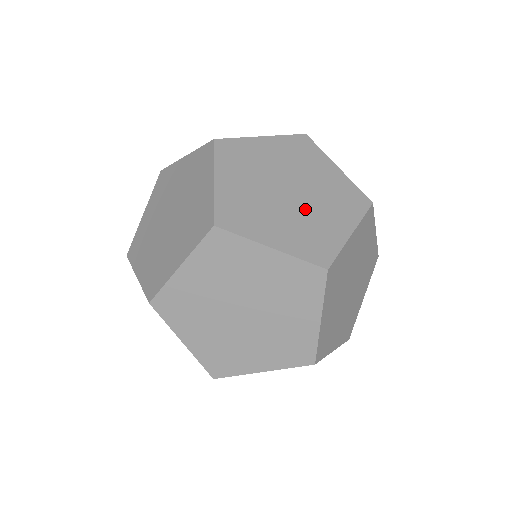
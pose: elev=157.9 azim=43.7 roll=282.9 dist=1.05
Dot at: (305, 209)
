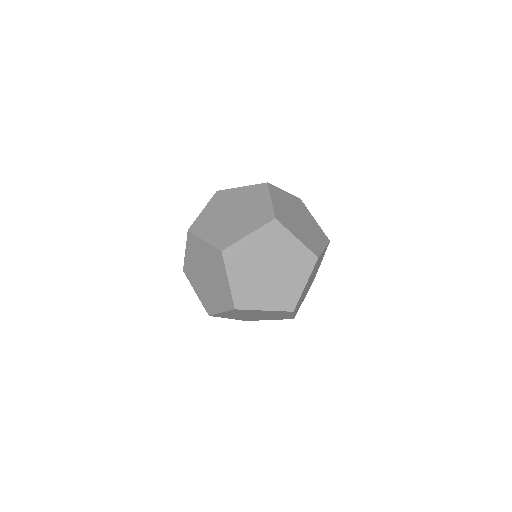
Dot at: (263, 283)
